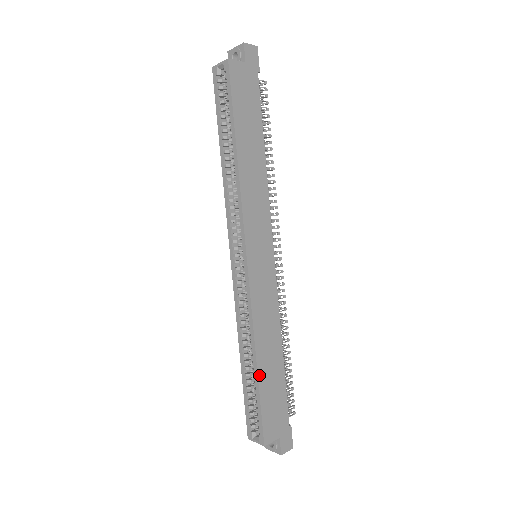
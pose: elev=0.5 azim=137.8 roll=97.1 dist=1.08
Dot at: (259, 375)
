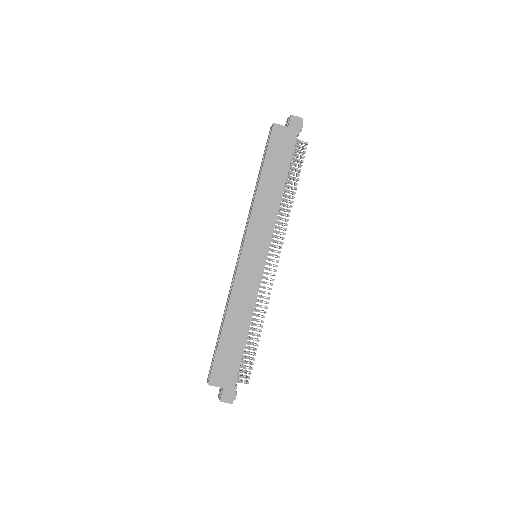
Dot at: (222, 333)
